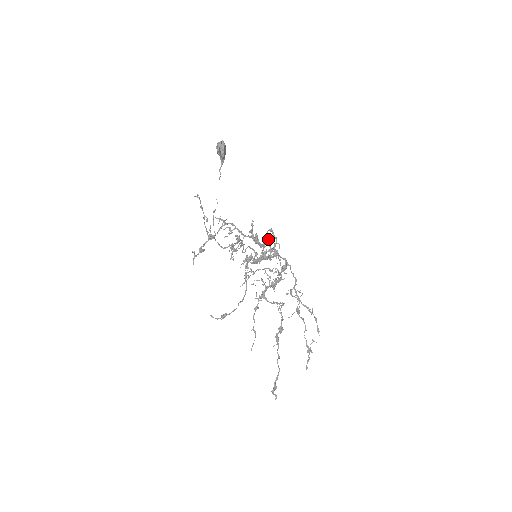
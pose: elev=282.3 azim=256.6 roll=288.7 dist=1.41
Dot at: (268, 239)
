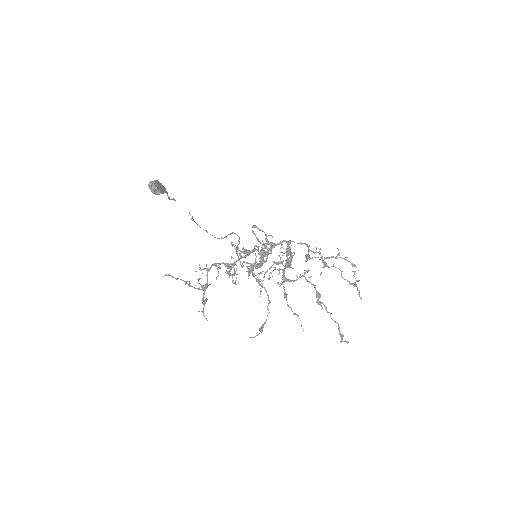
Dot at: (257, 240)
